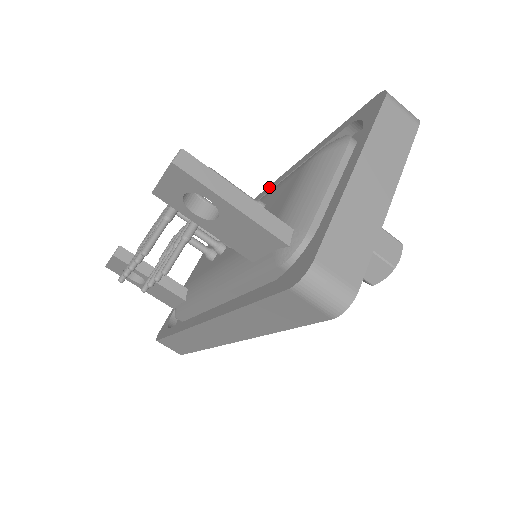
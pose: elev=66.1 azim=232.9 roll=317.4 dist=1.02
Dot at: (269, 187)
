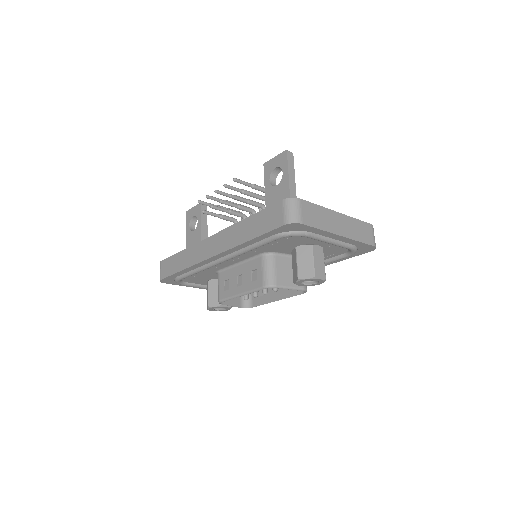
Dot at: occluded
